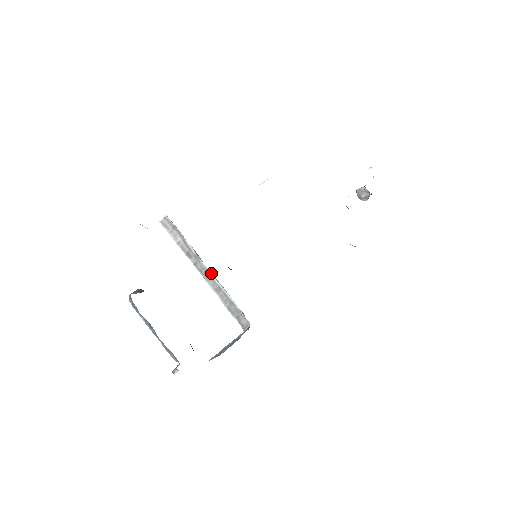
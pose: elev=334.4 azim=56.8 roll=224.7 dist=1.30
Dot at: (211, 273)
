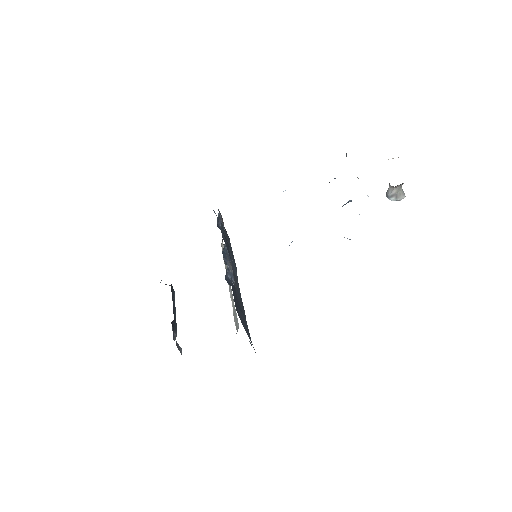
Dot at: occluded
